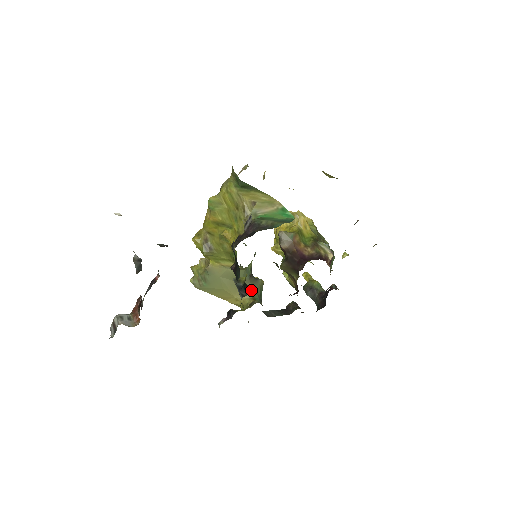
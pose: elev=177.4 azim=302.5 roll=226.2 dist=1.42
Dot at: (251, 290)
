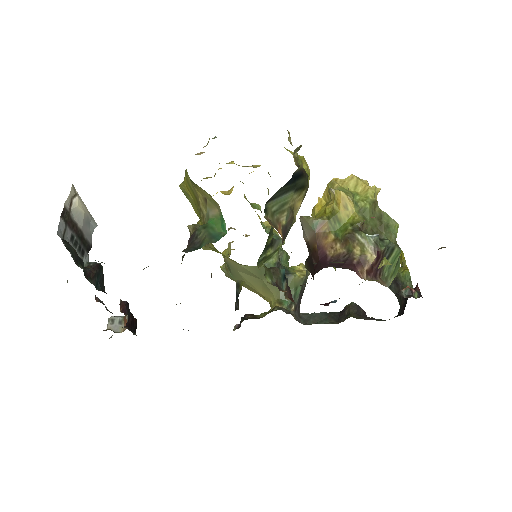
Dot at: (278, 289)
